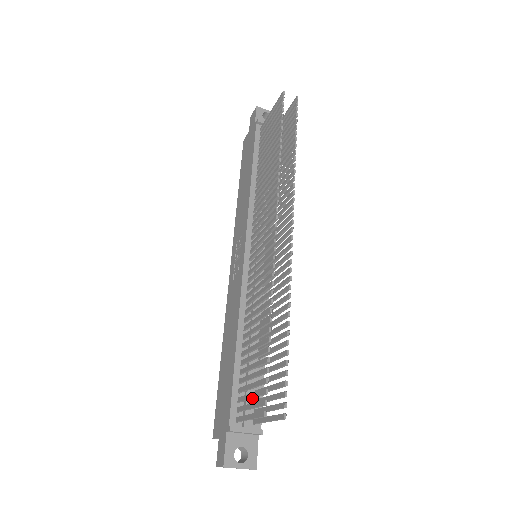
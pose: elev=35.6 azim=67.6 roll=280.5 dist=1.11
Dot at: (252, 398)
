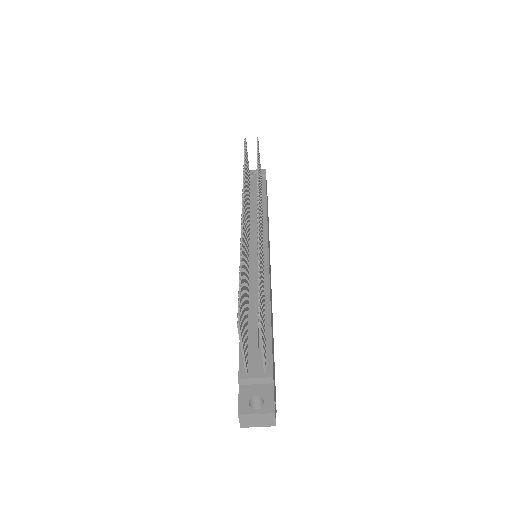
Dot at: (243, 334)
